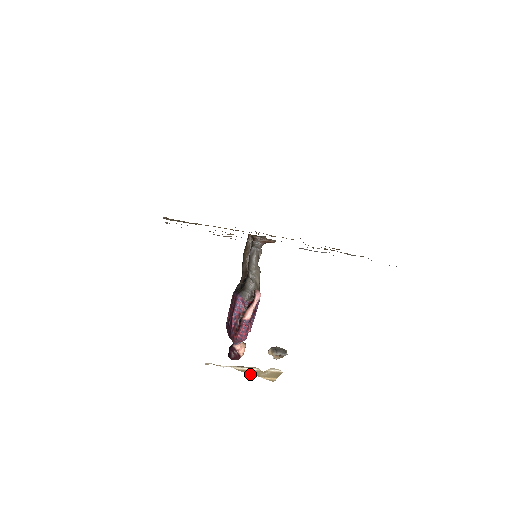
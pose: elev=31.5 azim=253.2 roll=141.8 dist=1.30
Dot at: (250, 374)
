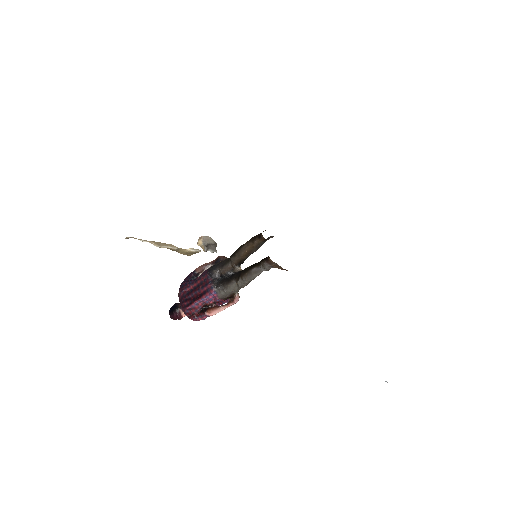
Dot at: occluded
